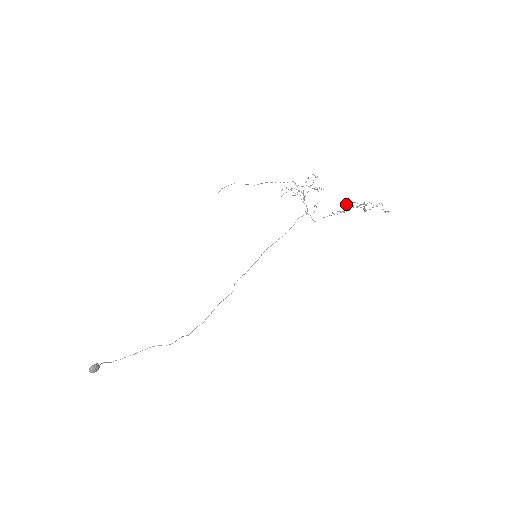
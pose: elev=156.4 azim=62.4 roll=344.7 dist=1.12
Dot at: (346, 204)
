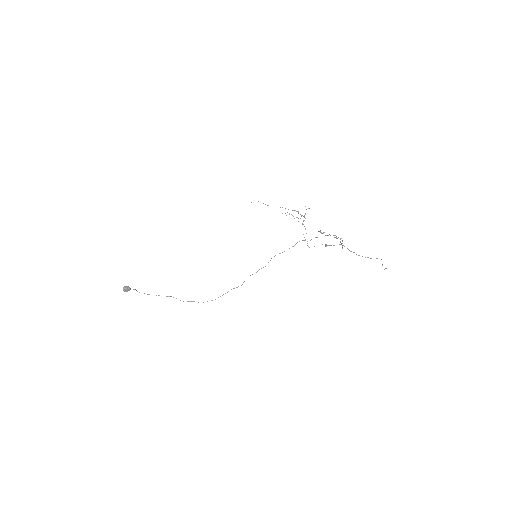
Dot at: (318, 231)
